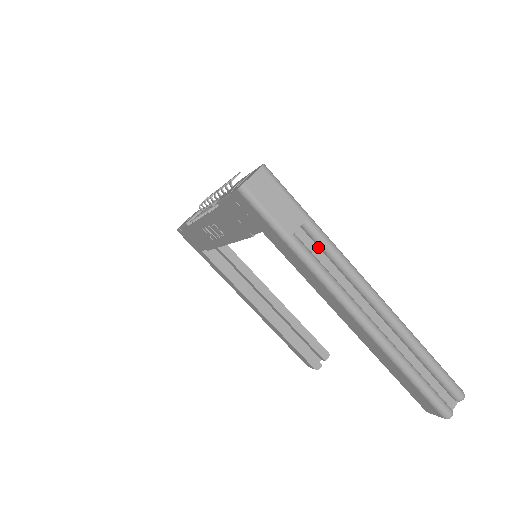
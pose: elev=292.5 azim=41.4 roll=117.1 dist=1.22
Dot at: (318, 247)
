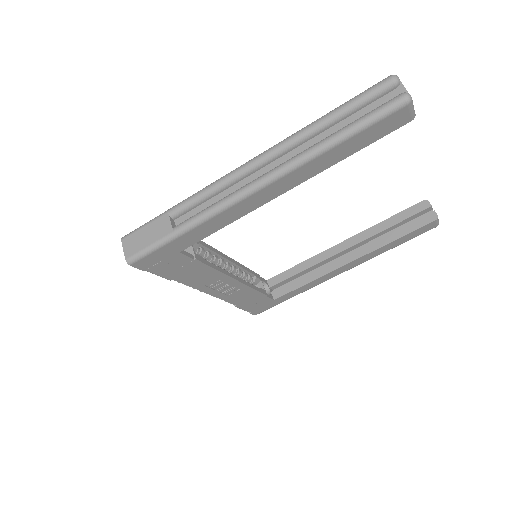
Dot at: (196, 208)
